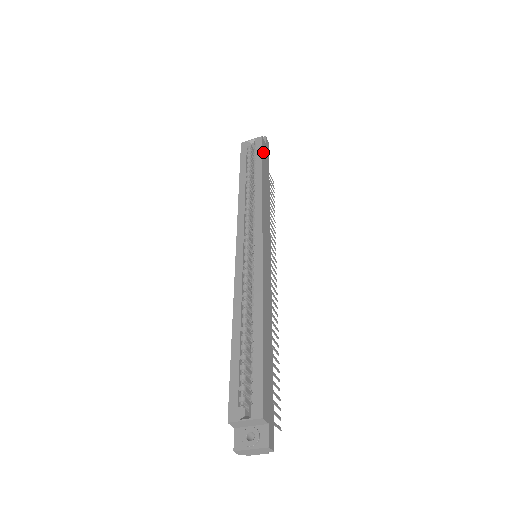
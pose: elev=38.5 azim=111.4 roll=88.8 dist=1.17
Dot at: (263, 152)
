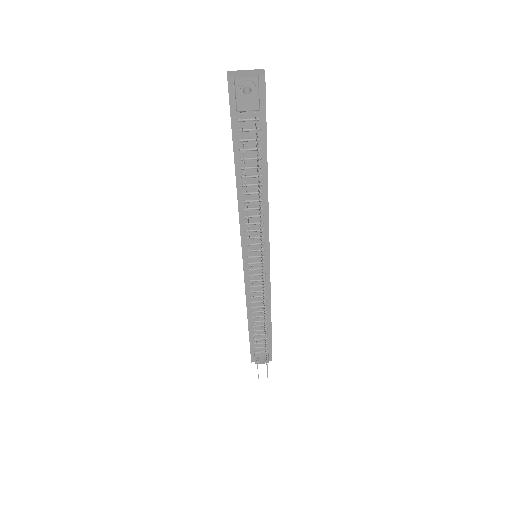
Dot at: occluded
